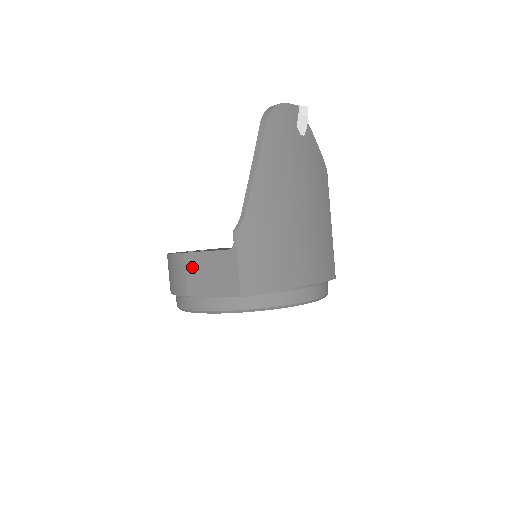
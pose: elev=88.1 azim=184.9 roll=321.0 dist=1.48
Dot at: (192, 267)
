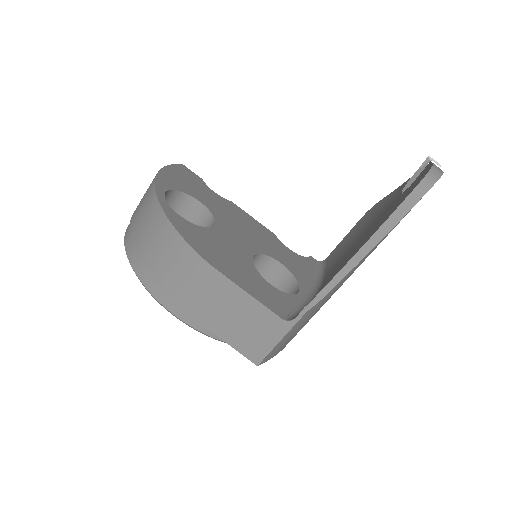
Dot at: (213, 290)
